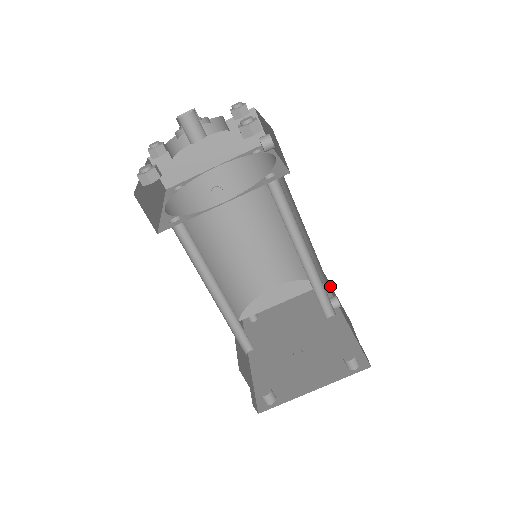
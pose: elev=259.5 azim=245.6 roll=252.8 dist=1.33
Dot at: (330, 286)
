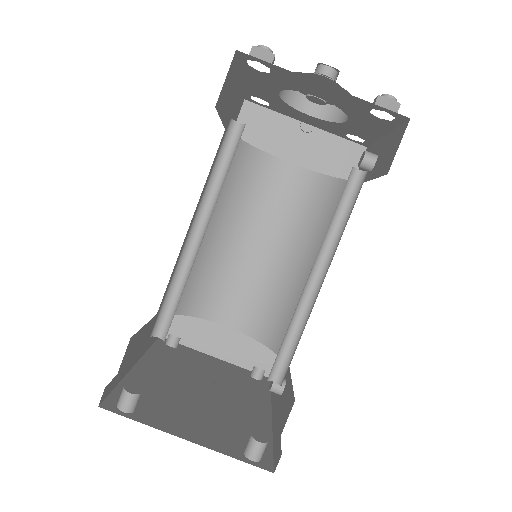
Dot at: occluded
